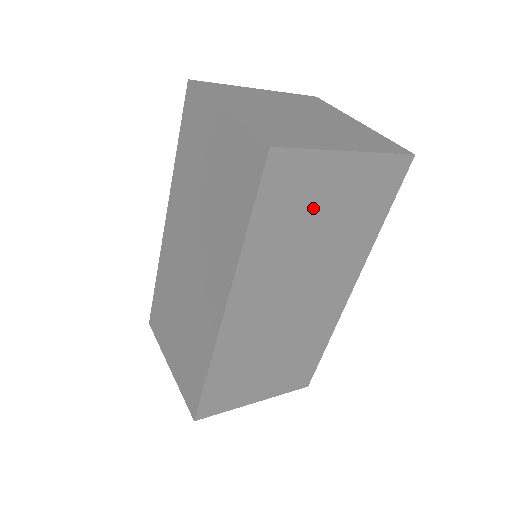
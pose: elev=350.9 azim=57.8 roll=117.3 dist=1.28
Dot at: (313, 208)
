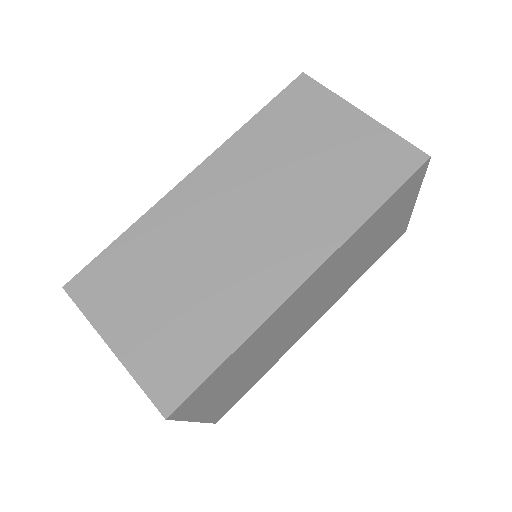
Dot at: (384, 226)
